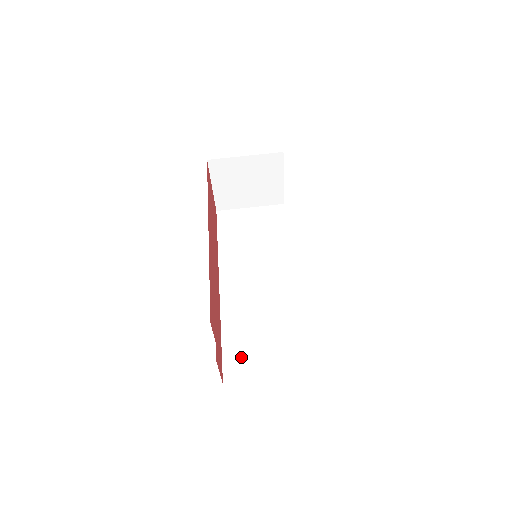
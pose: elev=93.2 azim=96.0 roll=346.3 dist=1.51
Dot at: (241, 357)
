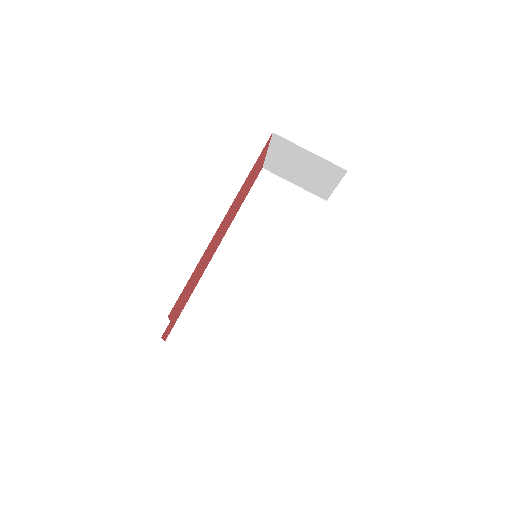
Dot at: (192, 328)
